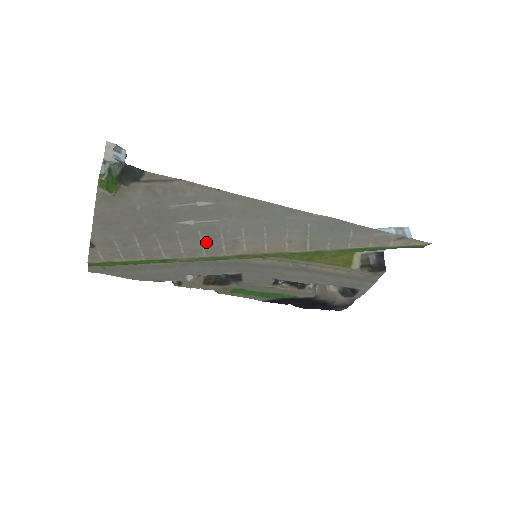
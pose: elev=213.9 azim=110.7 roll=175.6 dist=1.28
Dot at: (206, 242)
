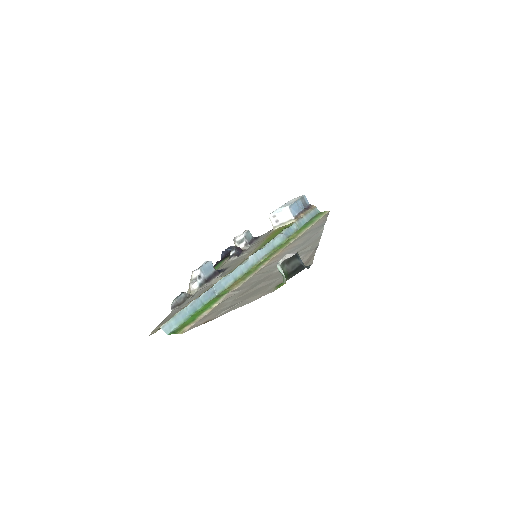
Dot at: (264, 272)
